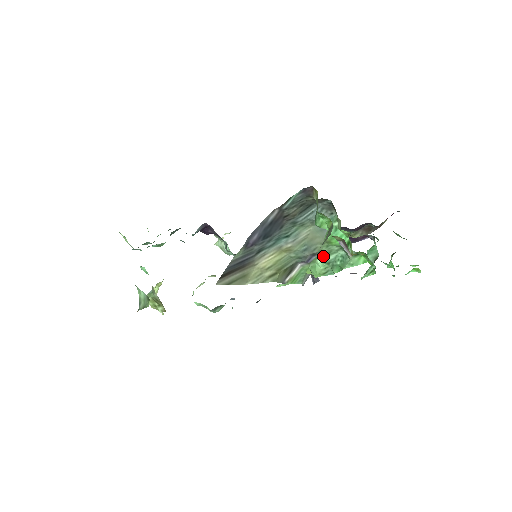
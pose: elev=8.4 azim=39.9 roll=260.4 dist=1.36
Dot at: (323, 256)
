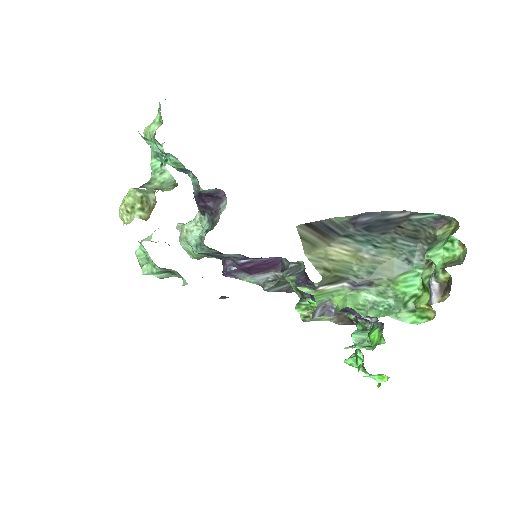
Dot at: (373, 292)
